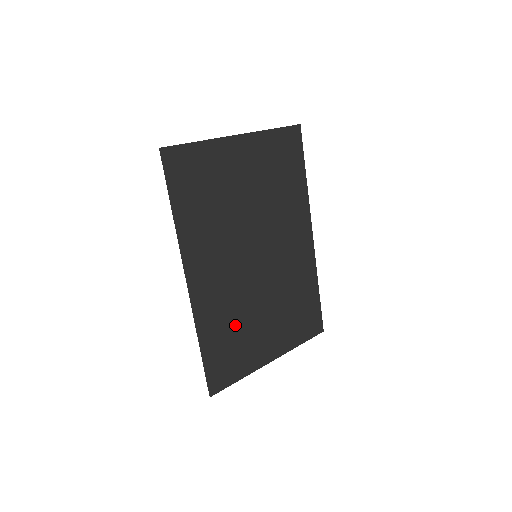
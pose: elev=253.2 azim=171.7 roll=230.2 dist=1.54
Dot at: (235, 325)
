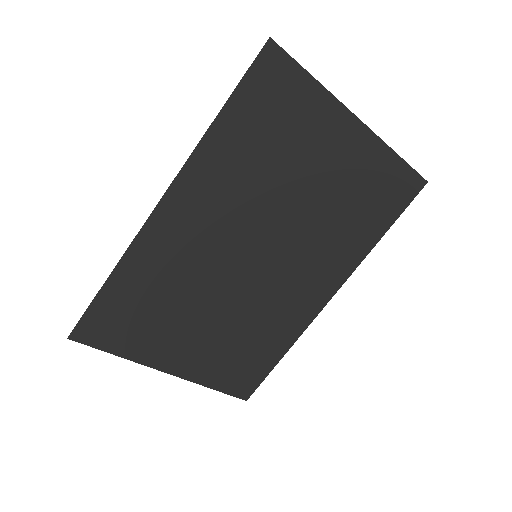
Dot at: (166, 297)
